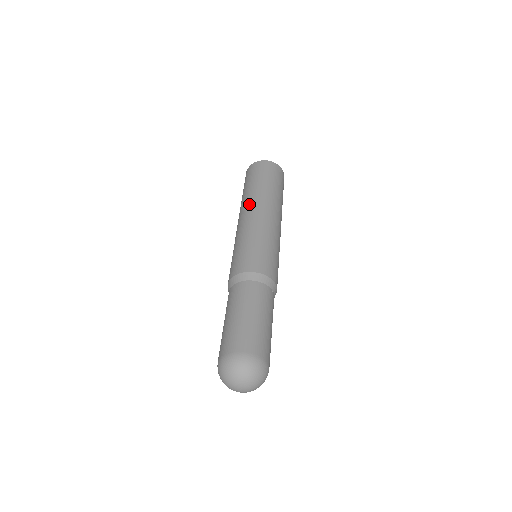
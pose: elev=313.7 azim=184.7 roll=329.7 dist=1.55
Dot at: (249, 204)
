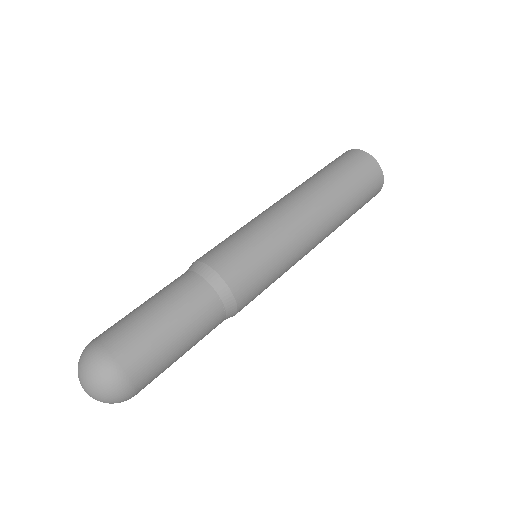
Dot at: (298, 192)
